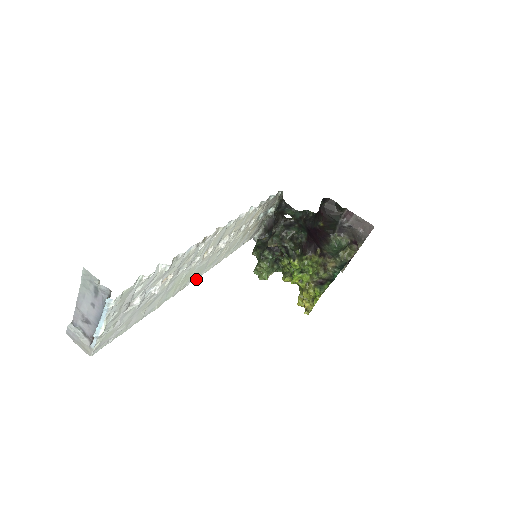
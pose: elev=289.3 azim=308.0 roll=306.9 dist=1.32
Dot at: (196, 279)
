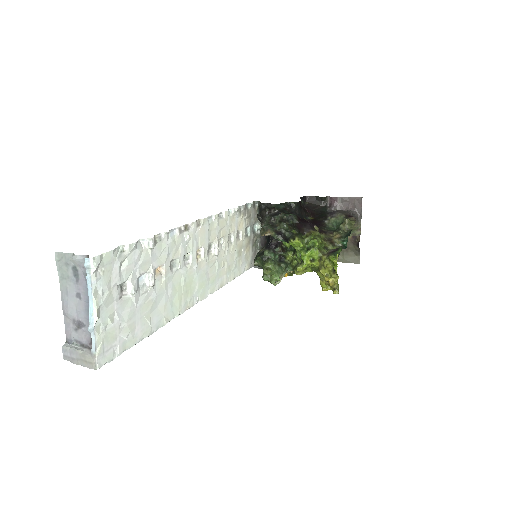
Dot at: (203, 299)
